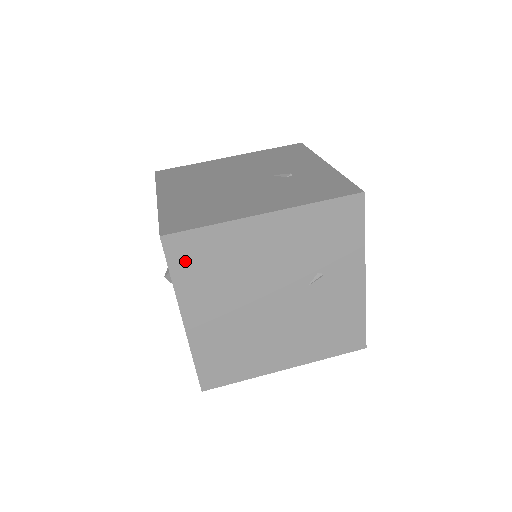
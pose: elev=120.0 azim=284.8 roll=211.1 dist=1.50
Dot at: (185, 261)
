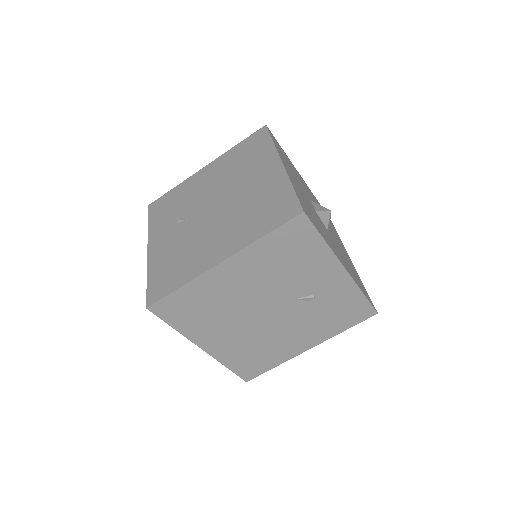
Dot at: occluded
